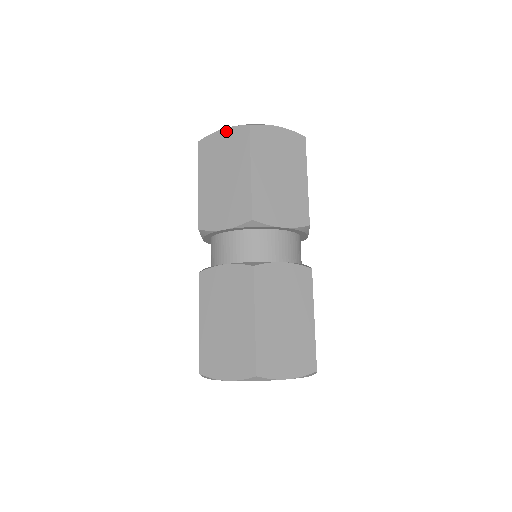
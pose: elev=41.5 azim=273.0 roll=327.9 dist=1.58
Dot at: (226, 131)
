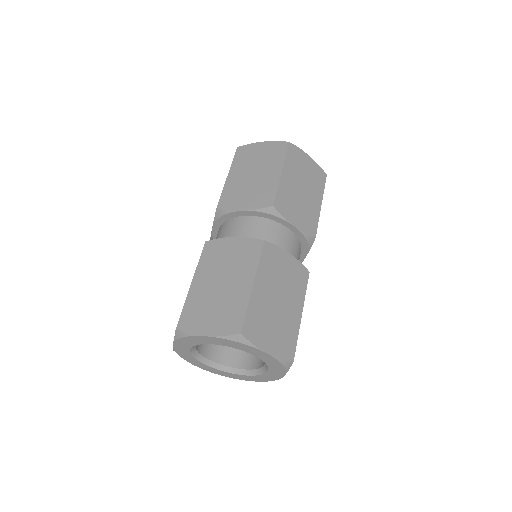
Dot at: (266, 143)
